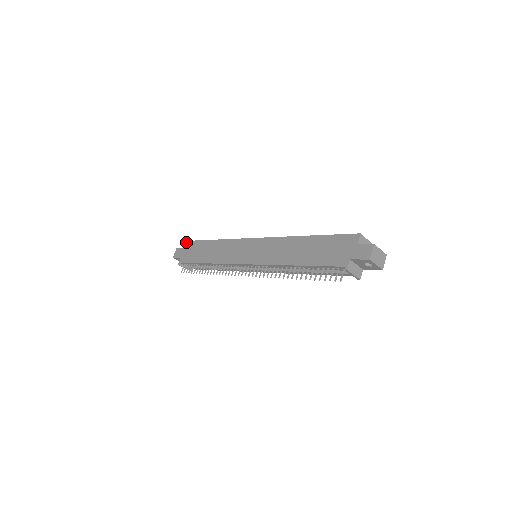
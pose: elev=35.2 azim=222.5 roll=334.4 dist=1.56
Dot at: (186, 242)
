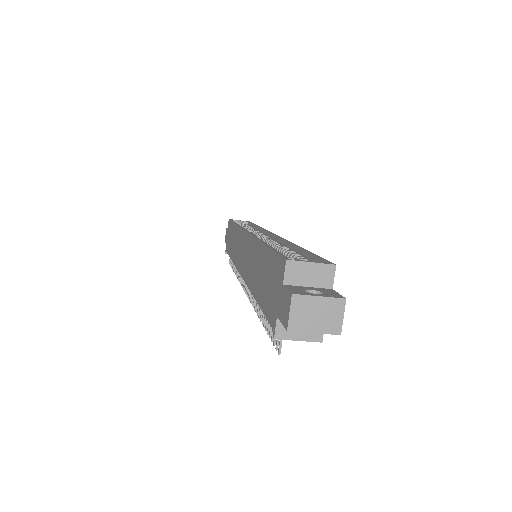
Dot at: (228, 221)
